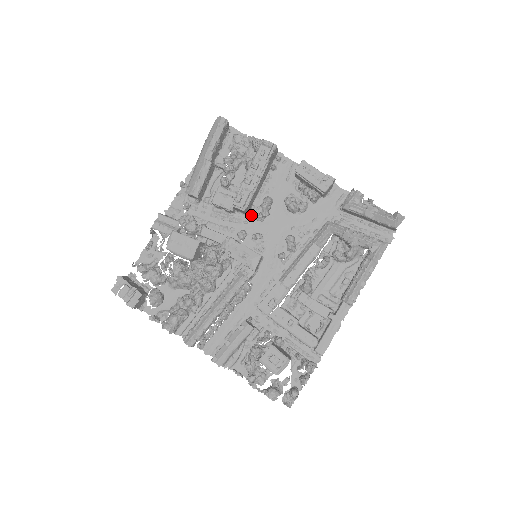
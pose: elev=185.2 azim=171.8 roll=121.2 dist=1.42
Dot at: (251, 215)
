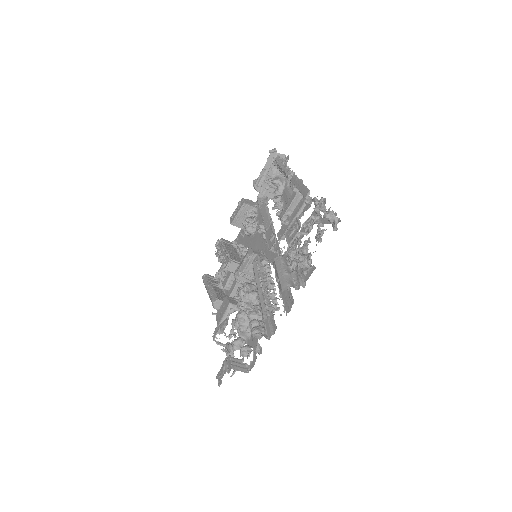
Dot at: occluded
